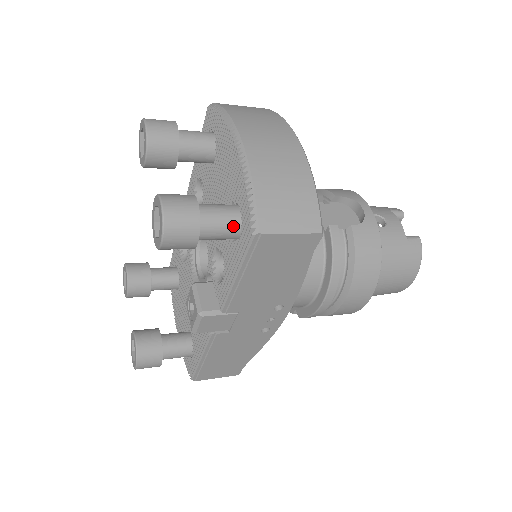
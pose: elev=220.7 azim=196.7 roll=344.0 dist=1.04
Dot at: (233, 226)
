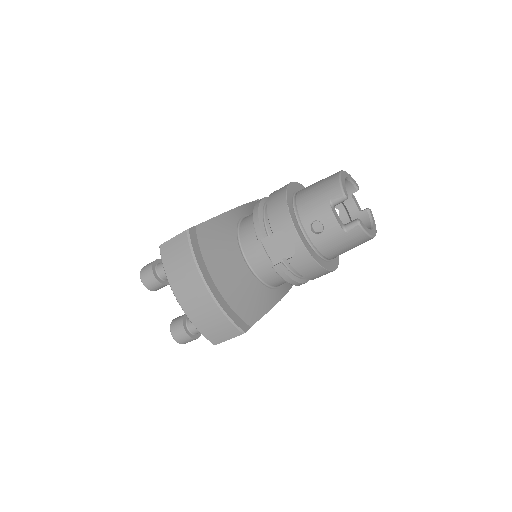
Dot at: occluded
